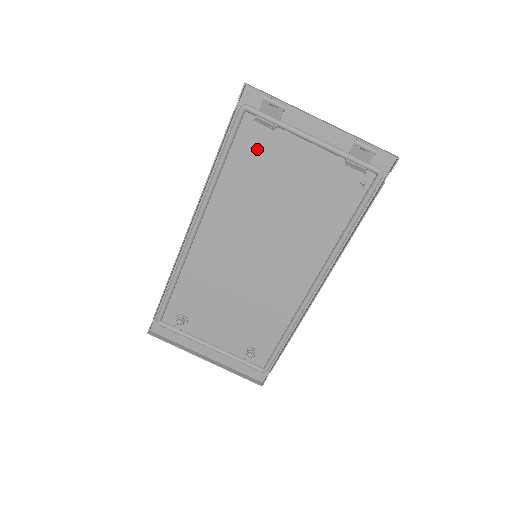
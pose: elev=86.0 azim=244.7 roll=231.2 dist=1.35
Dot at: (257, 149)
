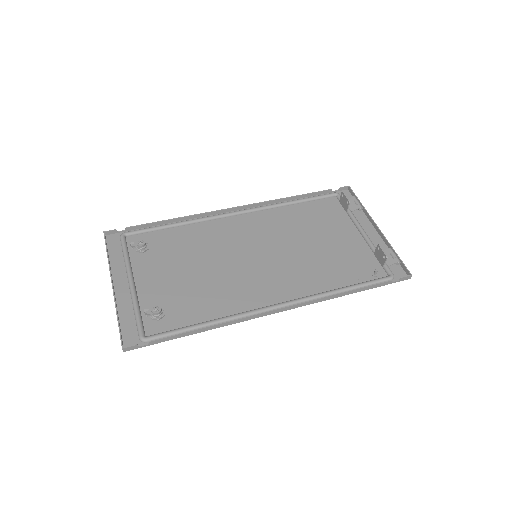
Dot at: (324, 213)
